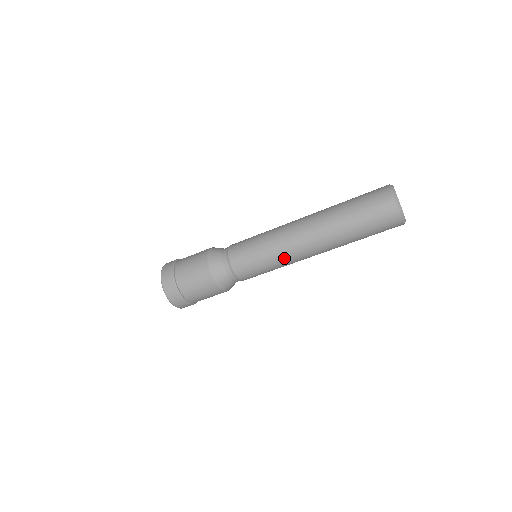
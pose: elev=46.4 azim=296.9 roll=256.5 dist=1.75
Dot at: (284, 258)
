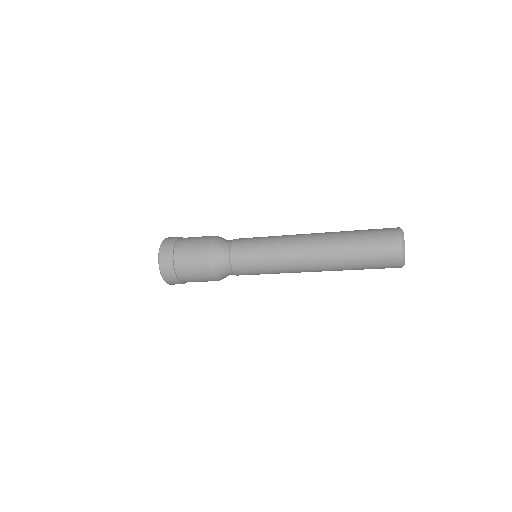
Dot at: occluded
